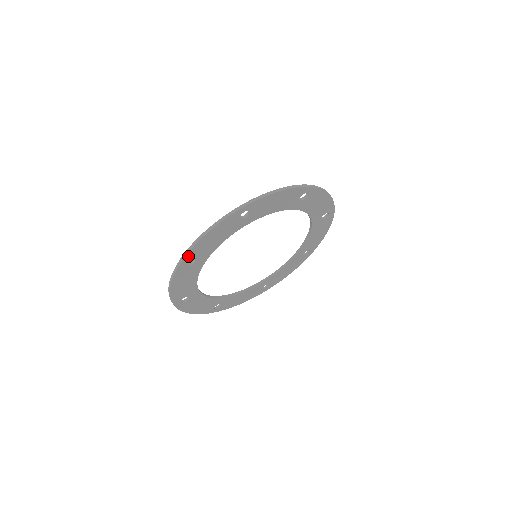
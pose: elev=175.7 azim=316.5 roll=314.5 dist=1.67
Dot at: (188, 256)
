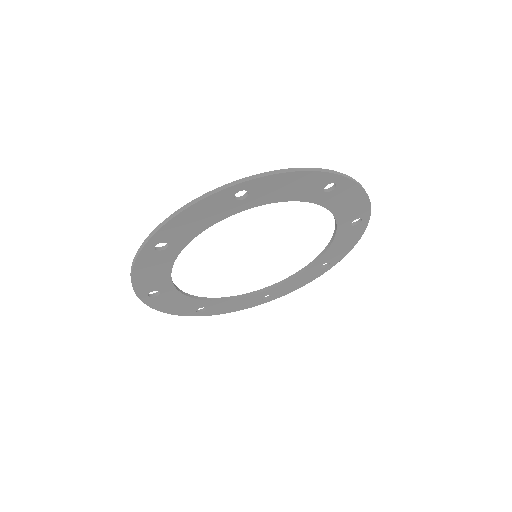
Dot at: (156, 237)
